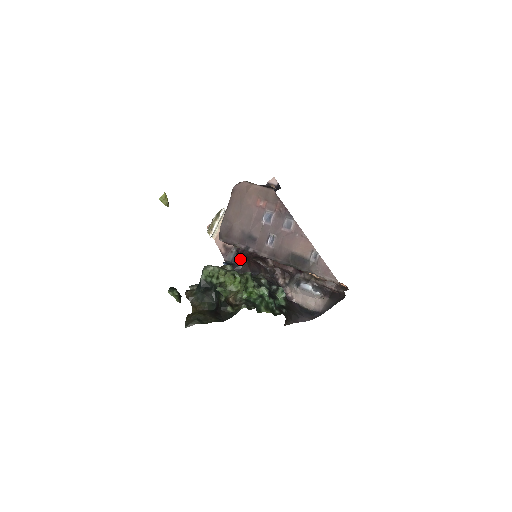
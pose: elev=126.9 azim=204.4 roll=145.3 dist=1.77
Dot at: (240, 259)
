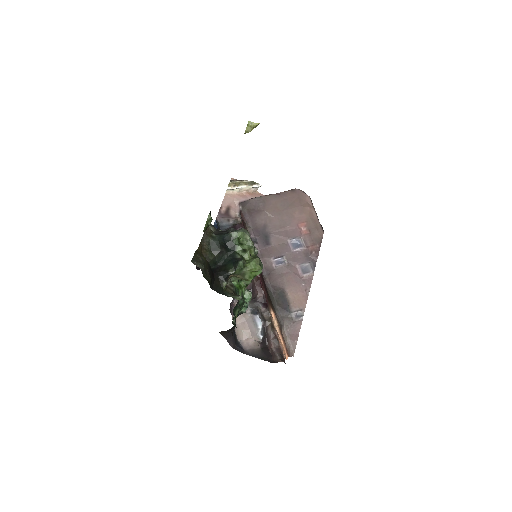
Dot at: occluded
